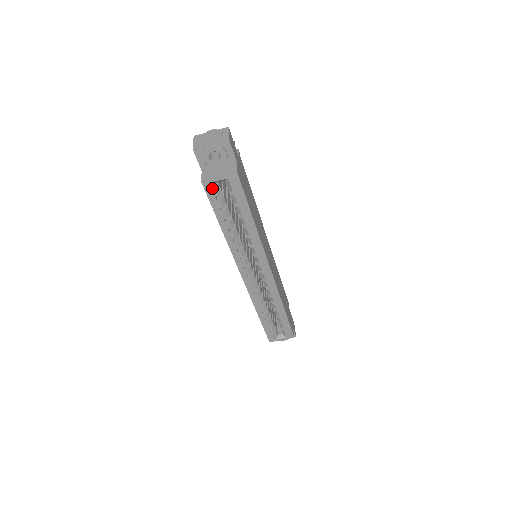
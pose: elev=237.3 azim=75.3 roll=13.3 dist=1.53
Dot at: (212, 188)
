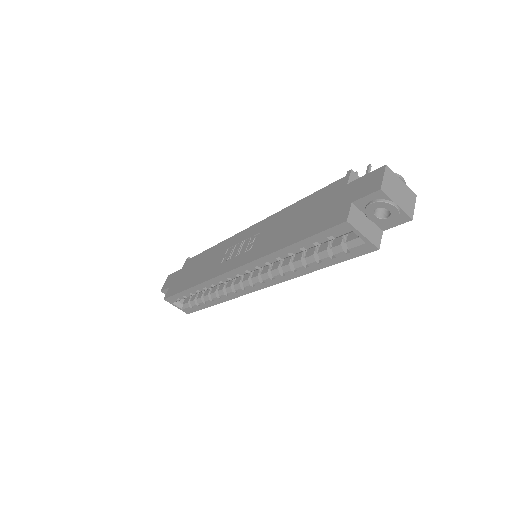
Dot at: (343, 231)
